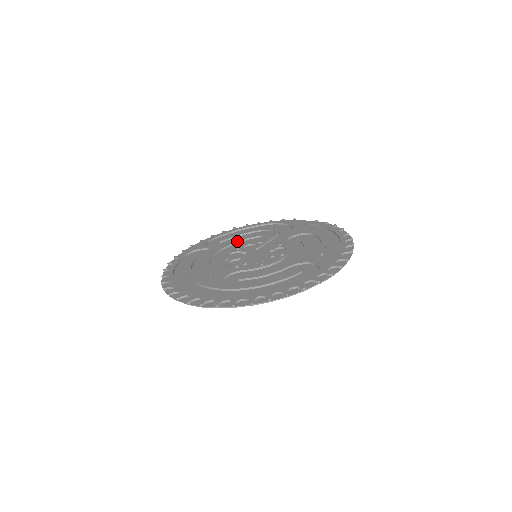
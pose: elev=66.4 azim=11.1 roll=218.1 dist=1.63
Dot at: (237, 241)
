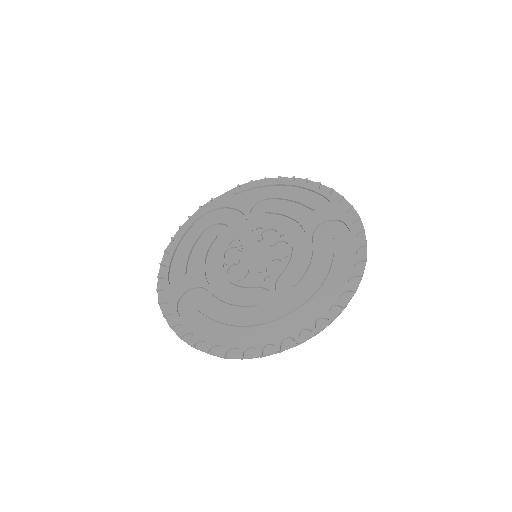
Dot at: (205, 259)
